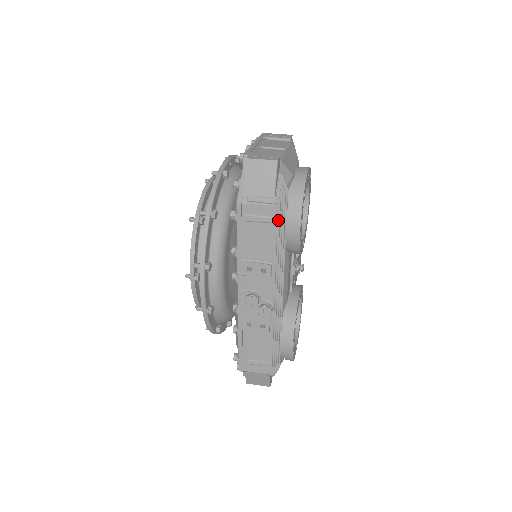
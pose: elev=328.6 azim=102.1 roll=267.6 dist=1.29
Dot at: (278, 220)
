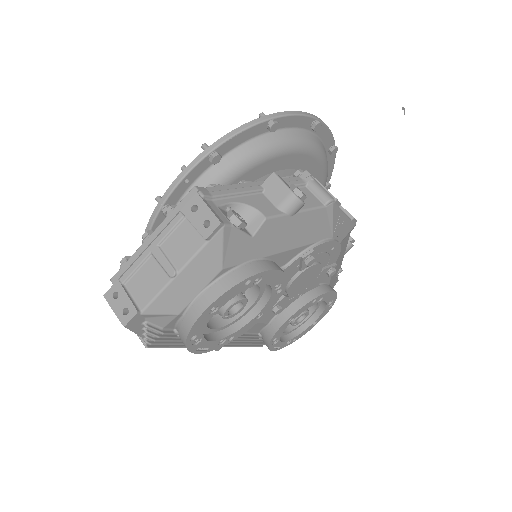
Dot at: (165, 344)
